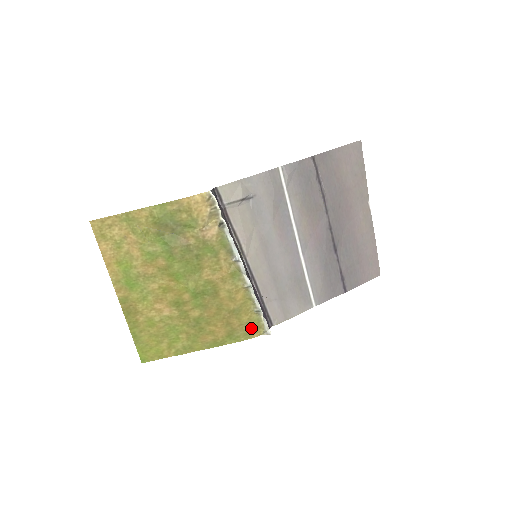
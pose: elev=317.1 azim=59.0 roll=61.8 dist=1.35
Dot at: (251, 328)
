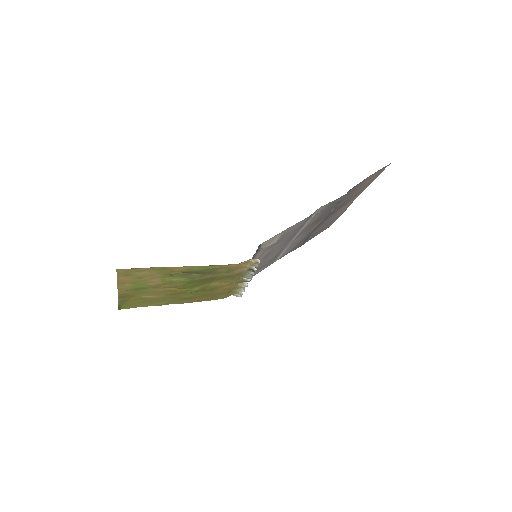
Dot at: (227, 295)
